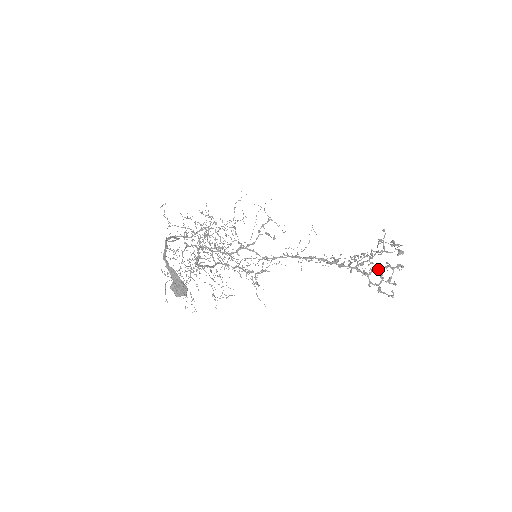
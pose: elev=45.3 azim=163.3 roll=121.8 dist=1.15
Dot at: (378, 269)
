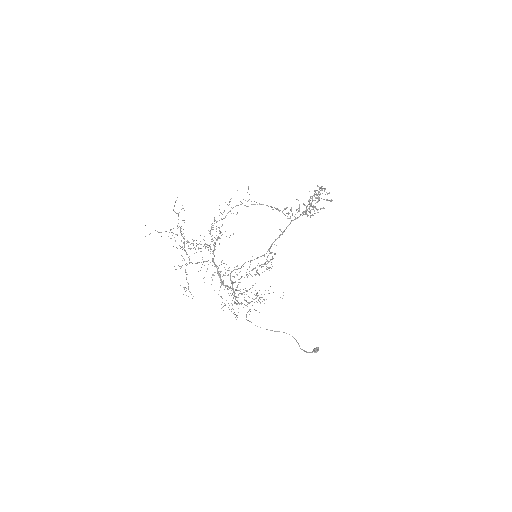
Dot at: occluded
